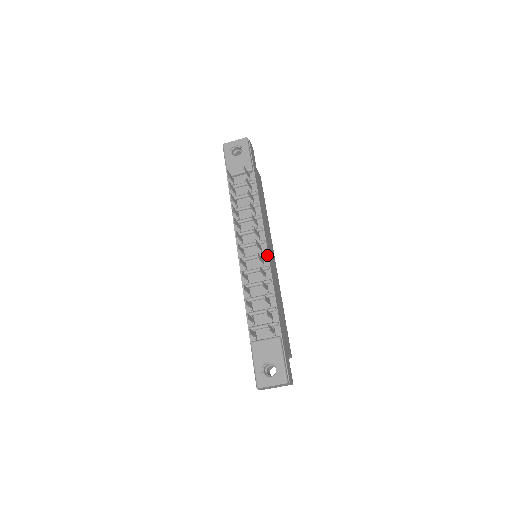
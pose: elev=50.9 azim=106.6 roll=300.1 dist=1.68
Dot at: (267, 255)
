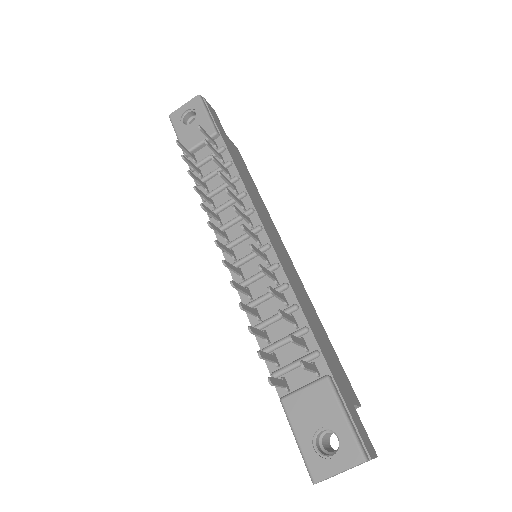
Dot at: (270, 247)
